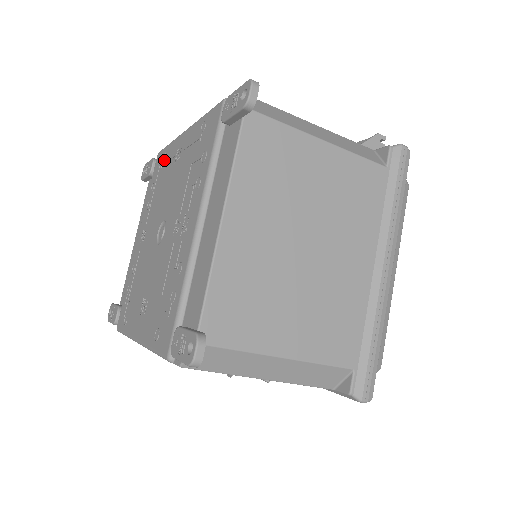
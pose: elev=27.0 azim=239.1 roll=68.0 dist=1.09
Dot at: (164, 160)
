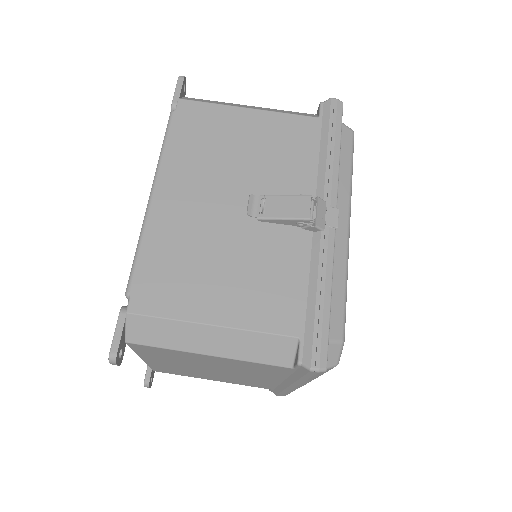
Dot at: occluded
